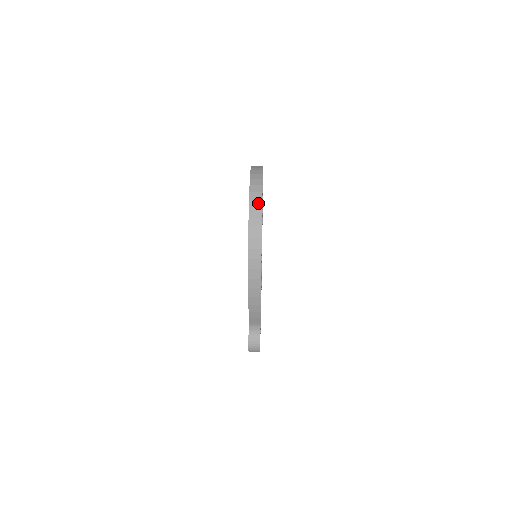
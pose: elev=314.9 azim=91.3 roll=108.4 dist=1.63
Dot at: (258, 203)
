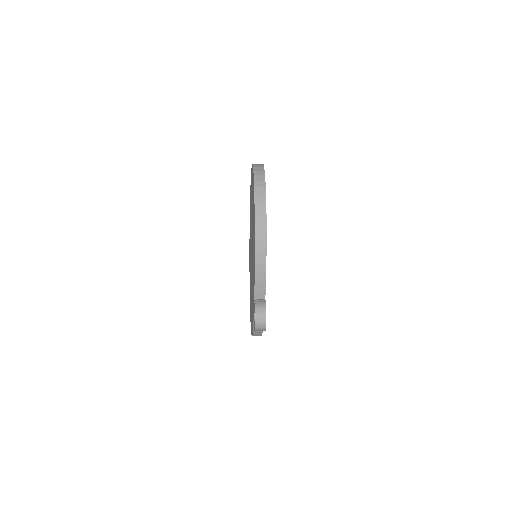
Dot at: (262, 177)
